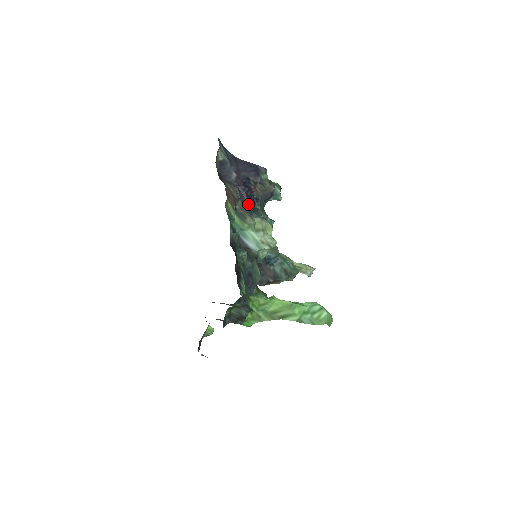
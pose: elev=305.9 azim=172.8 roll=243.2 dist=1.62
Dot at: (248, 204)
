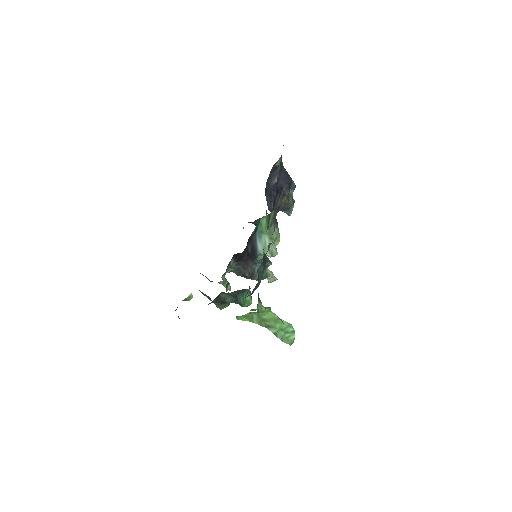
Dot at: (272, 210)
